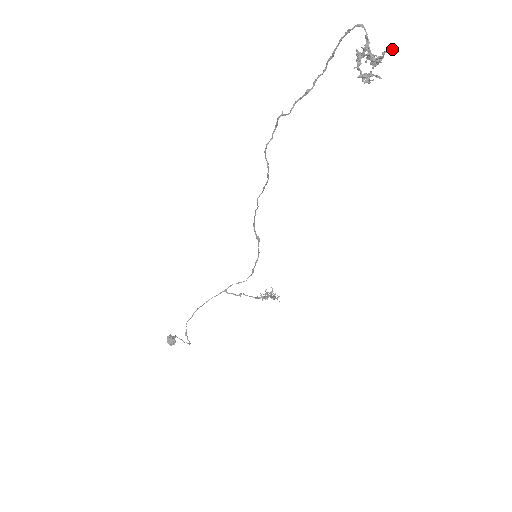
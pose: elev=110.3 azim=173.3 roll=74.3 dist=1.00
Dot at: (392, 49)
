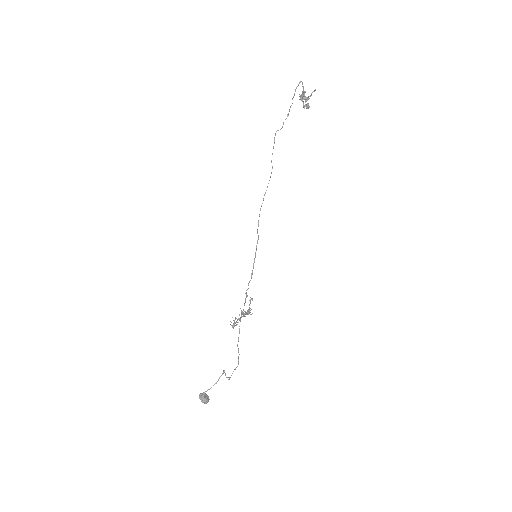
Dot at: occluded
